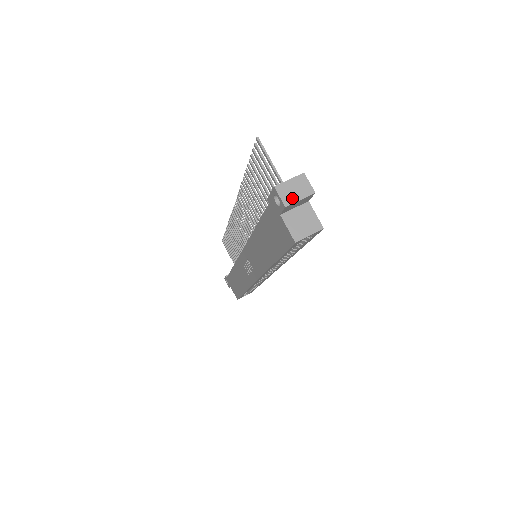
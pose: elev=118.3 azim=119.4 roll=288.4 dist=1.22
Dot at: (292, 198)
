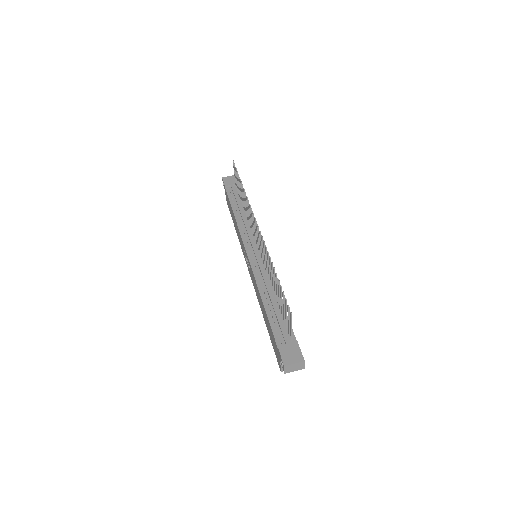
Dot at: (291, 371)
